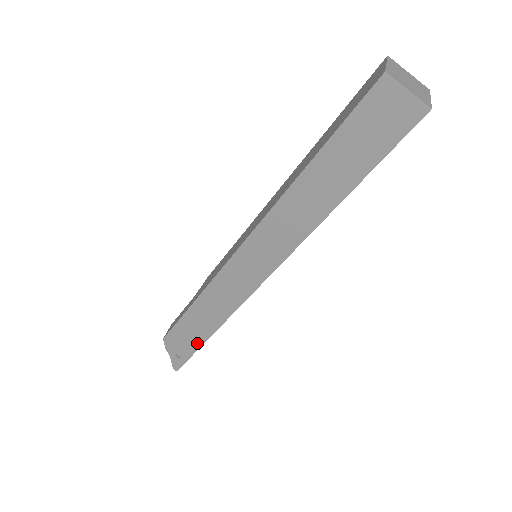
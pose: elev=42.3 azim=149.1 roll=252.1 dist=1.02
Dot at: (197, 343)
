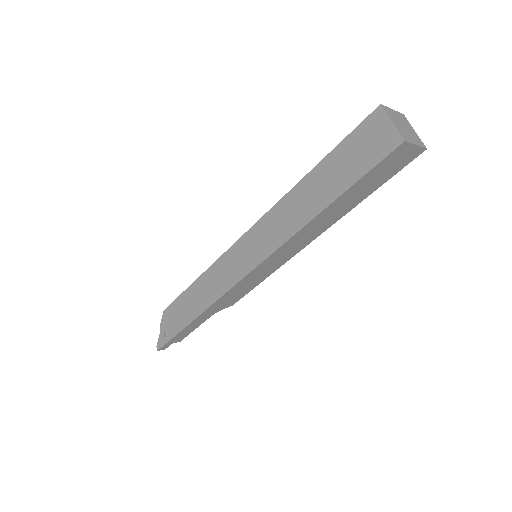
Dot at: (182, 324)
